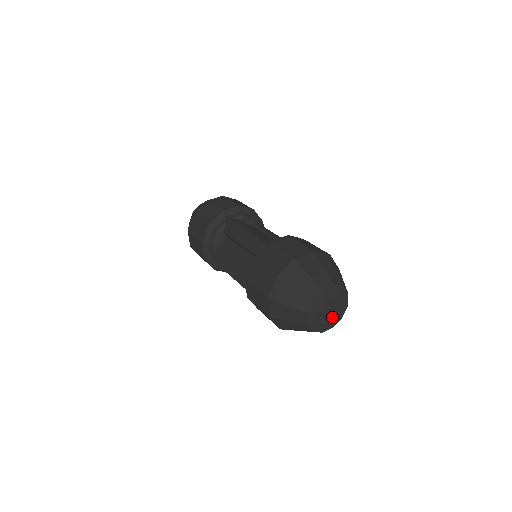
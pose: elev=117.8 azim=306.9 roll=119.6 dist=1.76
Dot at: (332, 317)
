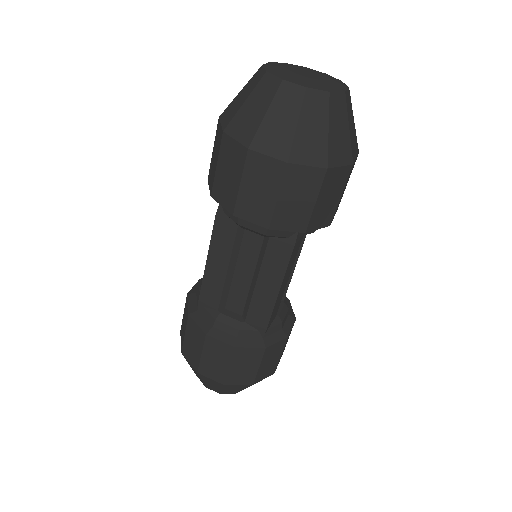
Dot at: (317, 79)
